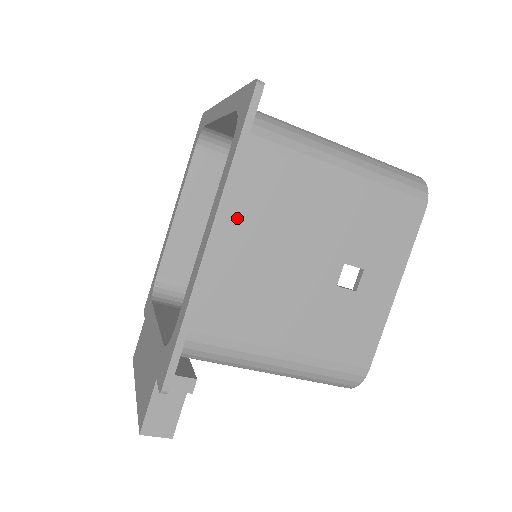
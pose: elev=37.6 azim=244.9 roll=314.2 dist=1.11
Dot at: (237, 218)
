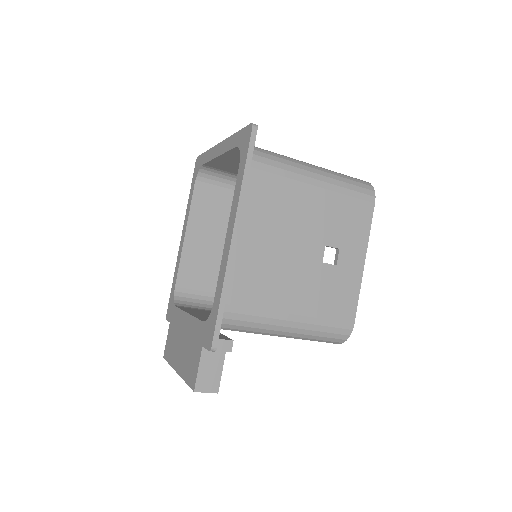
Dot at: (249, 219)
